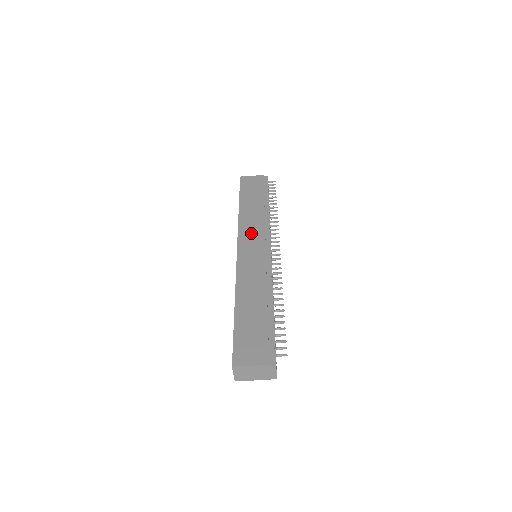
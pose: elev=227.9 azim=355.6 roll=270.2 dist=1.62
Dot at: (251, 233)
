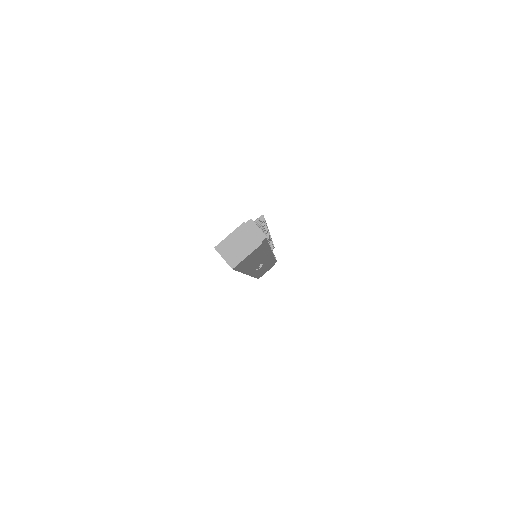
Dot at: occluded
